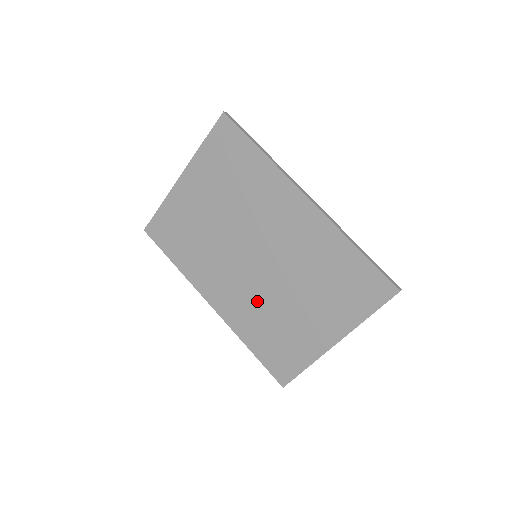
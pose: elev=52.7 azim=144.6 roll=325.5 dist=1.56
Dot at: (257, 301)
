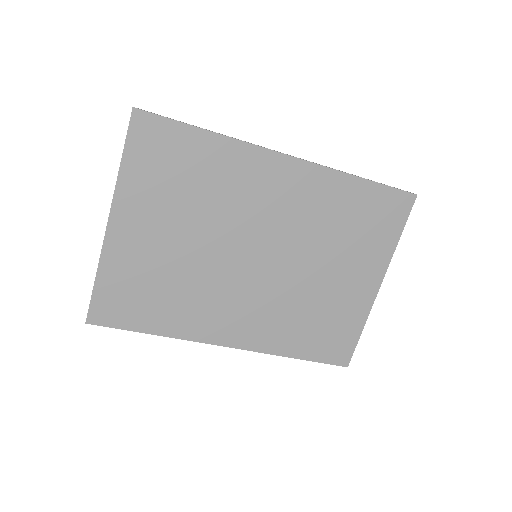
Dot at: (281, 303)
